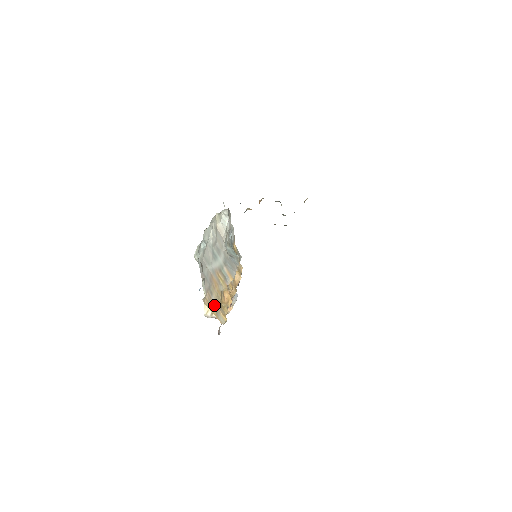
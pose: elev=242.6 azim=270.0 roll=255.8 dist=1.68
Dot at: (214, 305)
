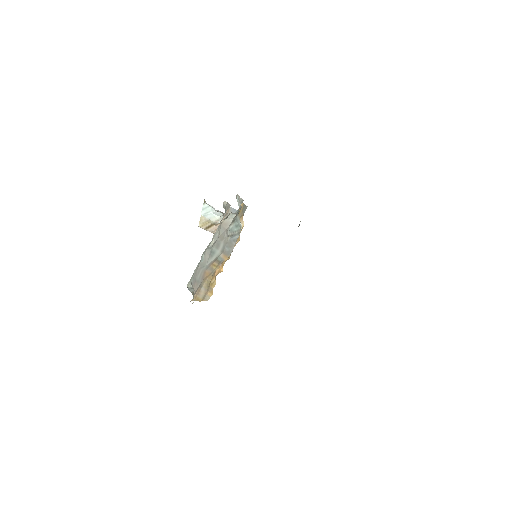
Dot at: (202, 294)
